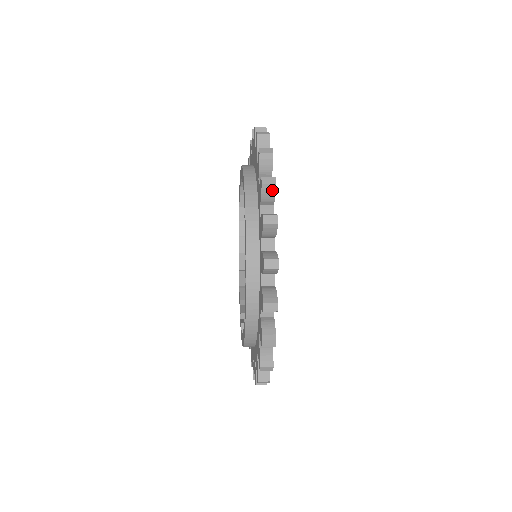
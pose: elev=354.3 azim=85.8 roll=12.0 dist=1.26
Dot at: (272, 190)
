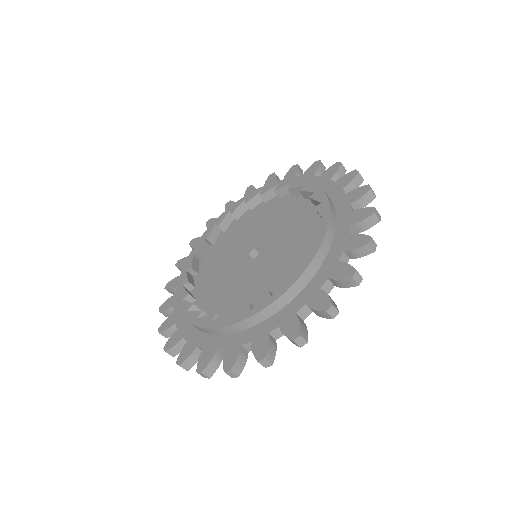
Dot at: (367, 252)
